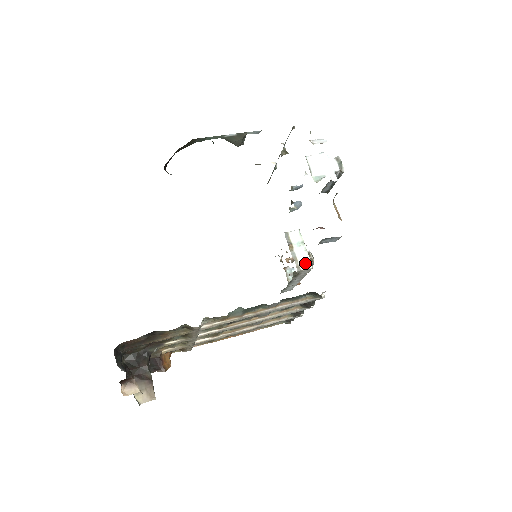
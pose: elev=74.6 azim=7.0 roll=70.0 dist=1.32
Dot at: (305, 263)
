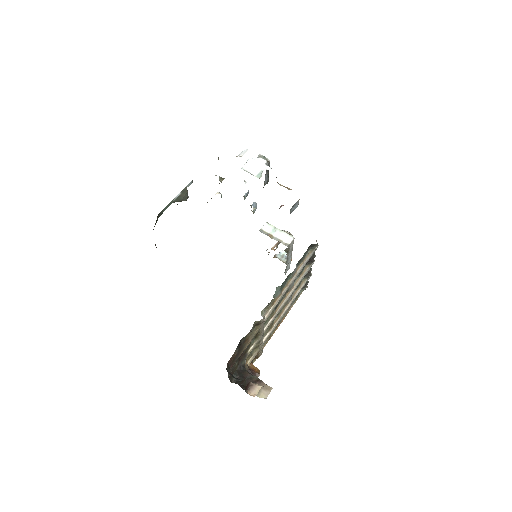
Dot at: (287, 239)
